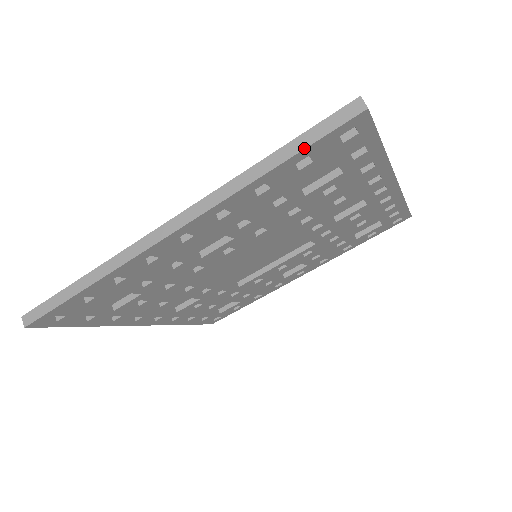
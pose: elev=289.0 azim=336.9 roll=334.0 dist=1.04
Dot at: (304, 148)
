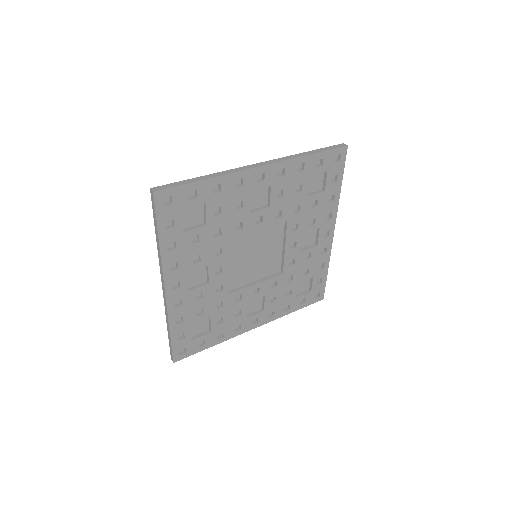
Dot at: (325, 151)
